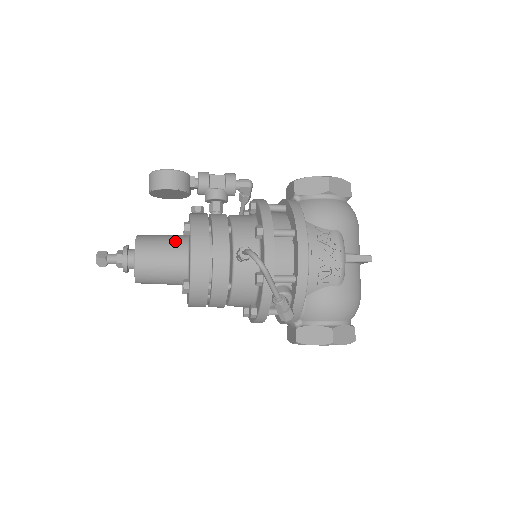
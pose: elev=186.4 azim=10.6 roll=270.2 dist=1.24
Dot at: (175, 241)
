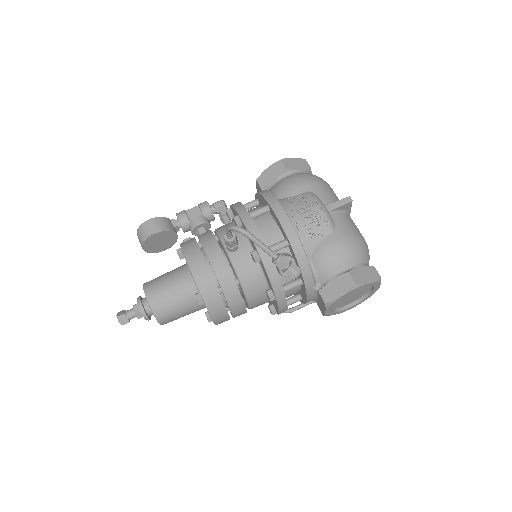
Dot at: (176, 270)
